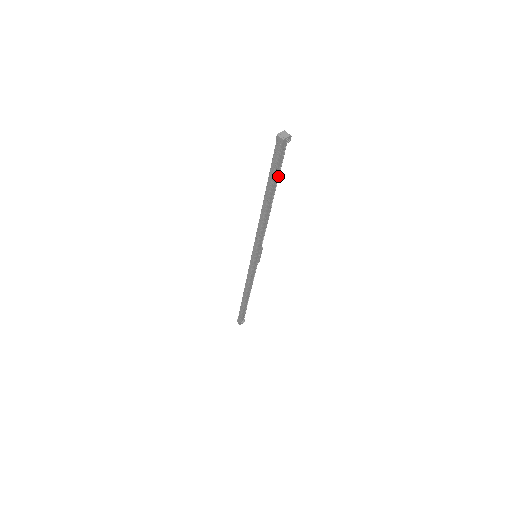
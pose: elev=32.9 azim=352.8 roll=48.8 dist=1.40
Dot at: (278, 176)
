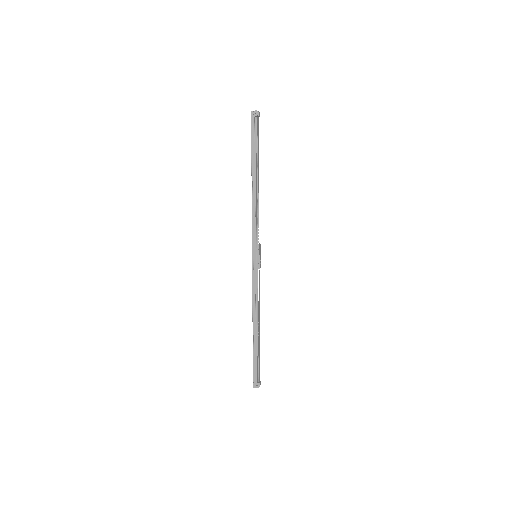
Dot at: (258, 152)
